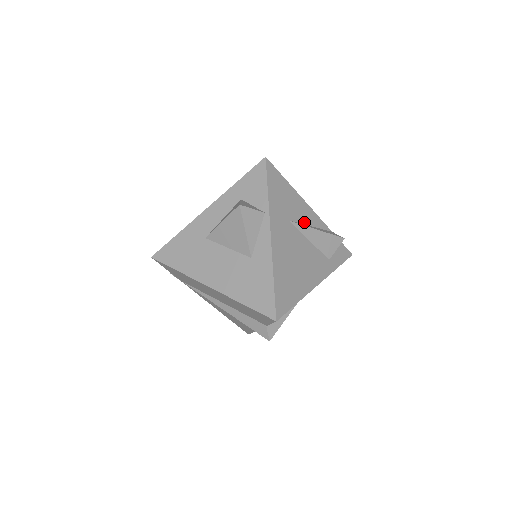
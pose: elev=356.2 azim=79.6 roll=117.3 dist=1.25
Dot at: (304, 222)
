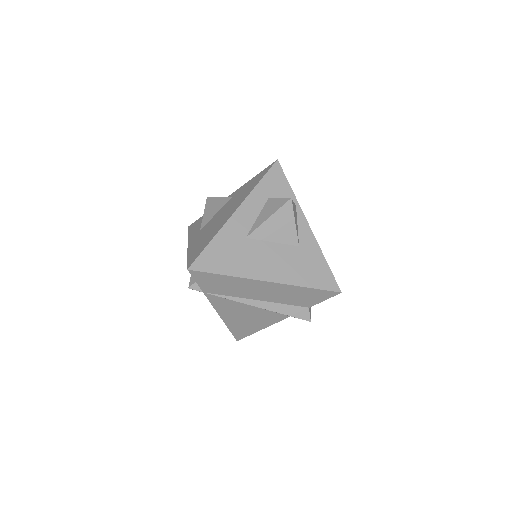
Dot at: occluded
